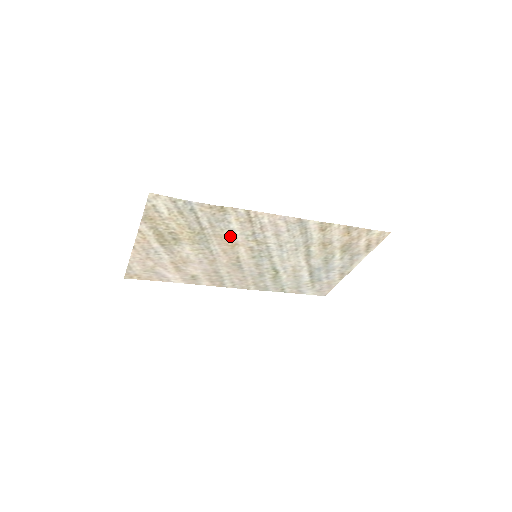
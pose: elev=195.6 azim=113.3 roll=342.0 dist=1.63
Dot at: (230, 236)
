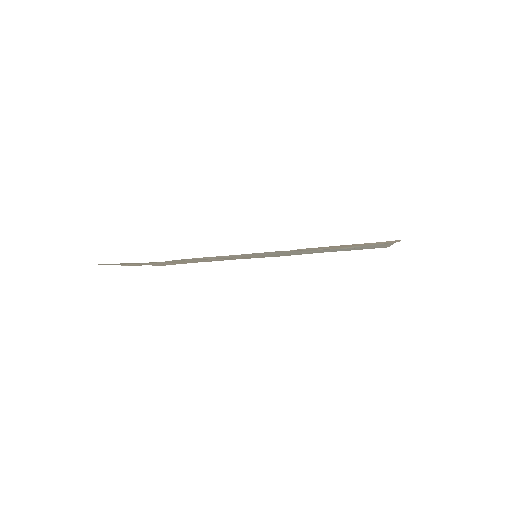
Dot at: occluded
